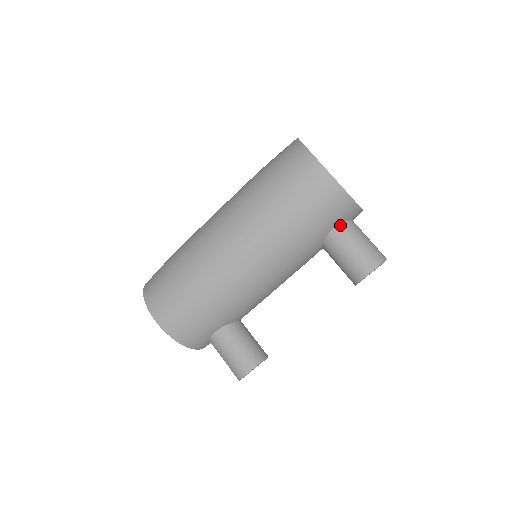
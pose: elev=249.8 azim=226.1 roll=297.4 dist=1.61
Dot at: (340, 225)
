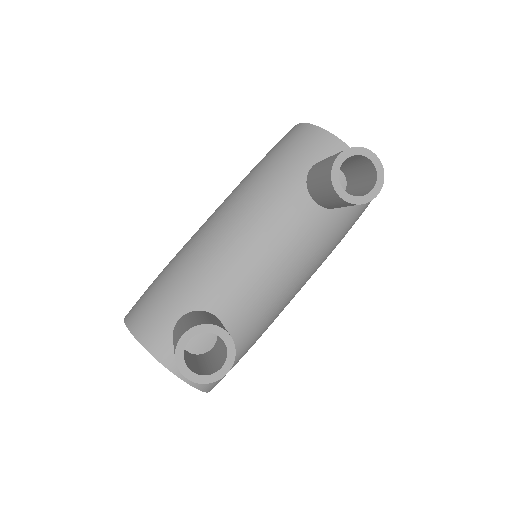
Dot at: occluded
